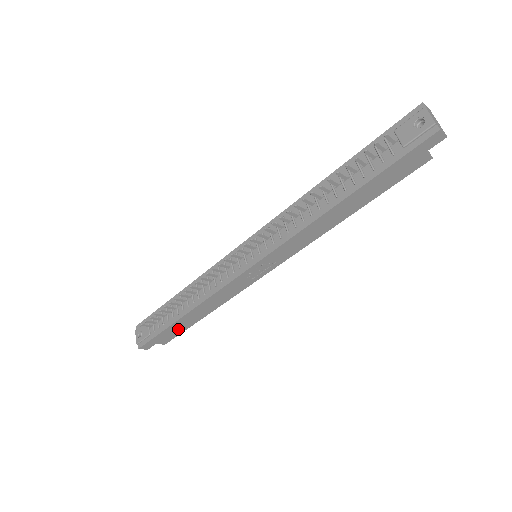
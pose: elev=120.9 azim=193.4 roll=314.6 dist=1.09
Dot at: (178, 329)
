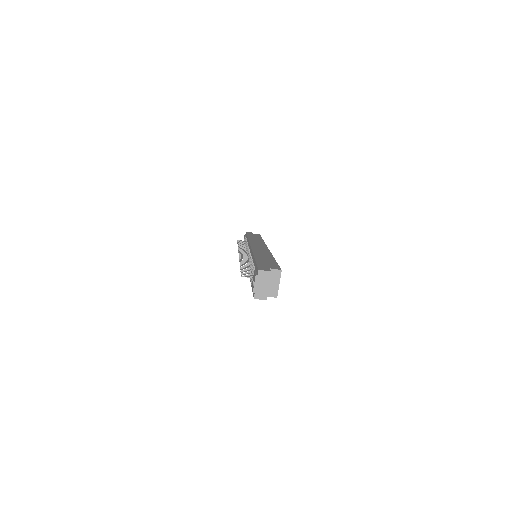
Dot at: occluded
